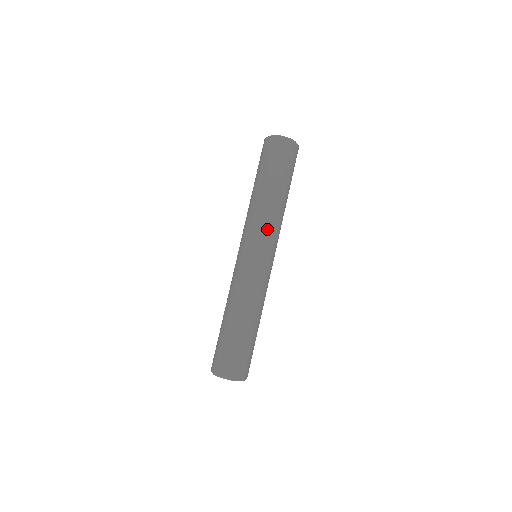
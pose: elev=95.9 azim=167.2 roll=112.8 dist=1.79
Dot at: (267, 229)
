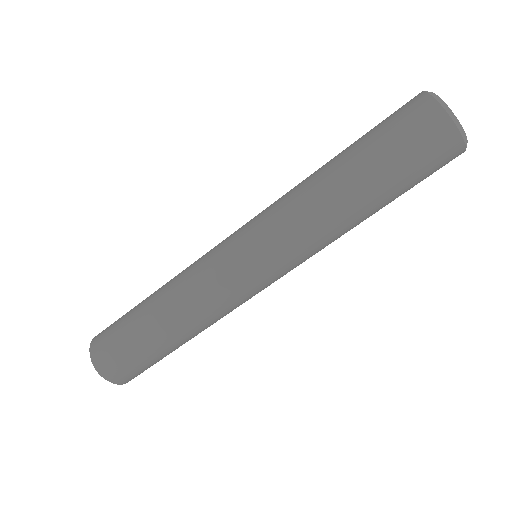
Dot at: (298, 246)
